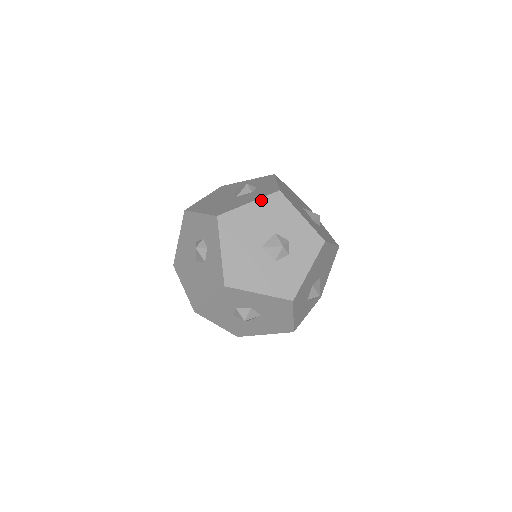
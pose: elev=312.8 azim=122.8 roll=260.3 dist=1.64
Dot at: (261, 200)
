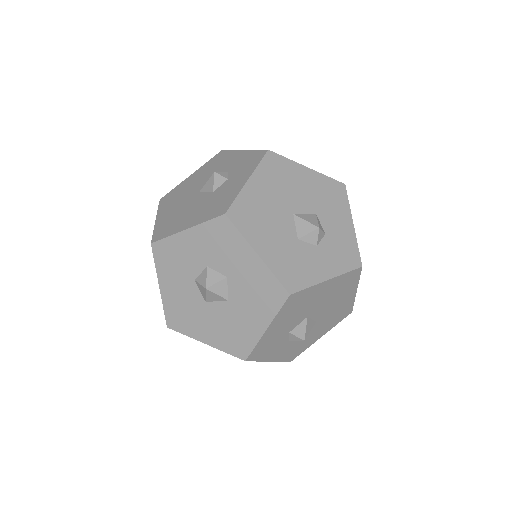
Dot at: (322, 176)
